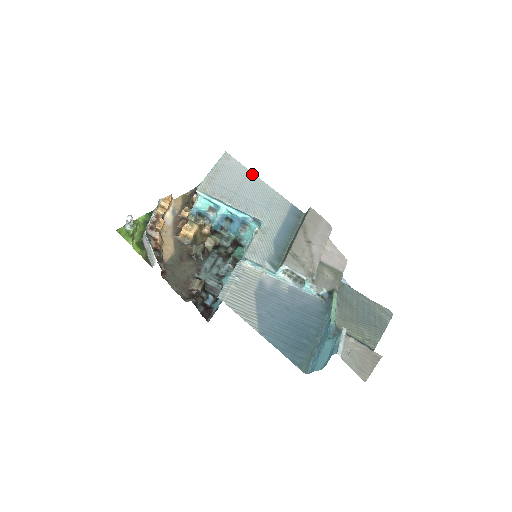
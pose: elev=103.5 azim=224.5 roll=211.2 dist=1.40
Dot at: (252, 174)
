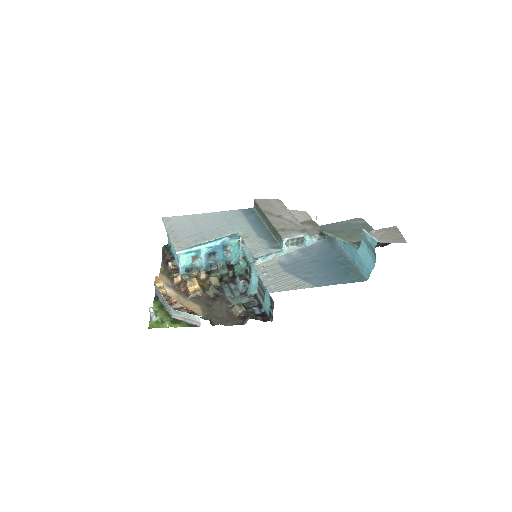
Dot at: (195, 215)
